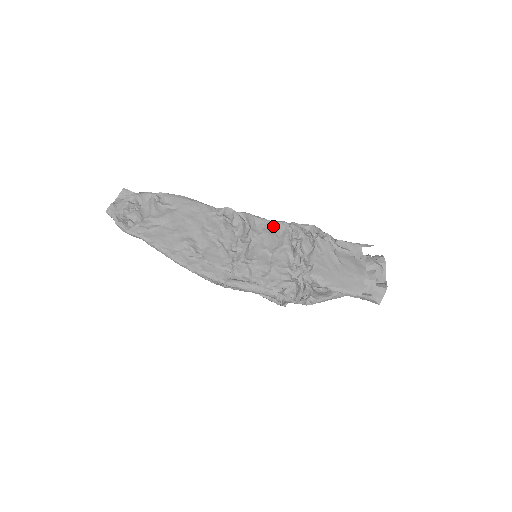
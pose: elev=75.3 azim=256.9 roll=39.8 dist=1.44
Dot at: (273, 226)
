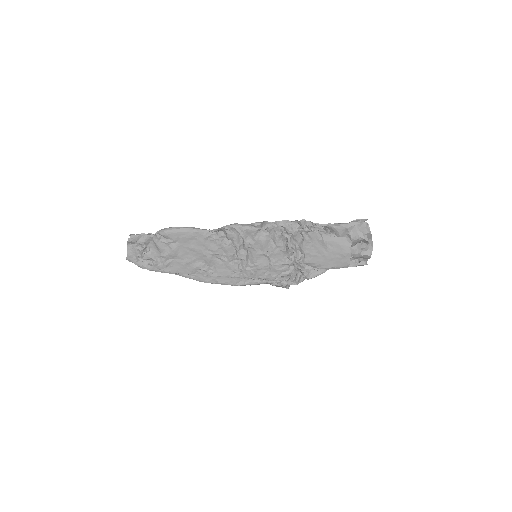
Dot at: (263, 230)
